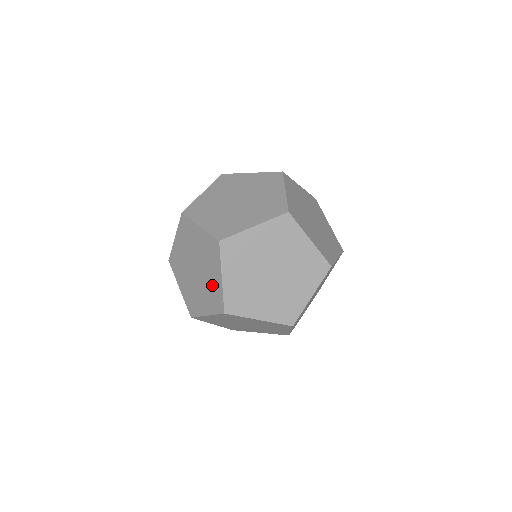
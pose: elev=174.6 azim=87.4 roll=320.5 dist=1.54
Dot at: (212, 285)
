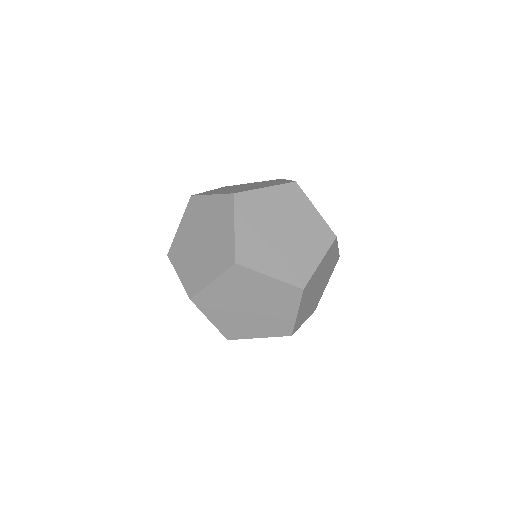
Dot at: (222, 243)
